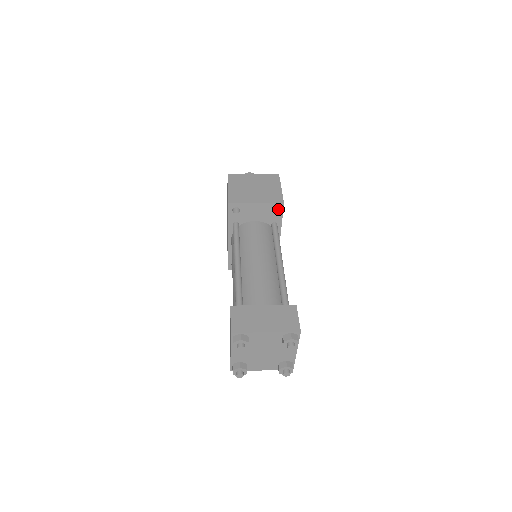
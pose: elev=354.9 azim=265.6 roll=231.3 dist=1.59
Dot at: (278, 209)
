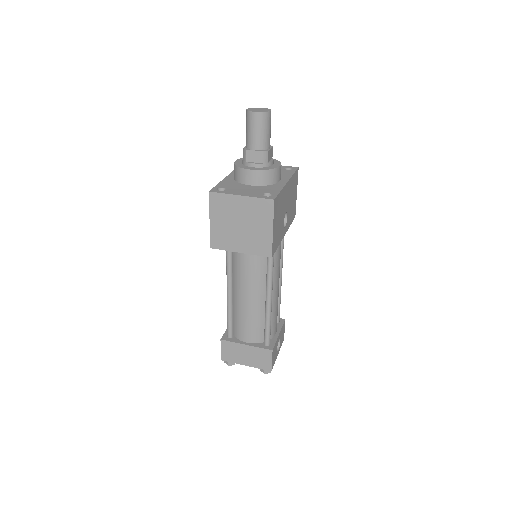
Dot at: occluded
